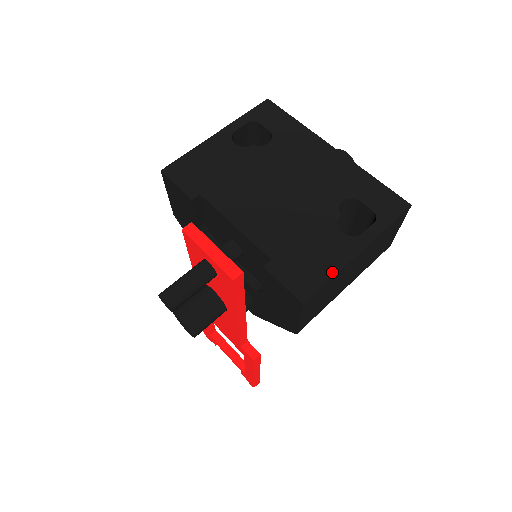
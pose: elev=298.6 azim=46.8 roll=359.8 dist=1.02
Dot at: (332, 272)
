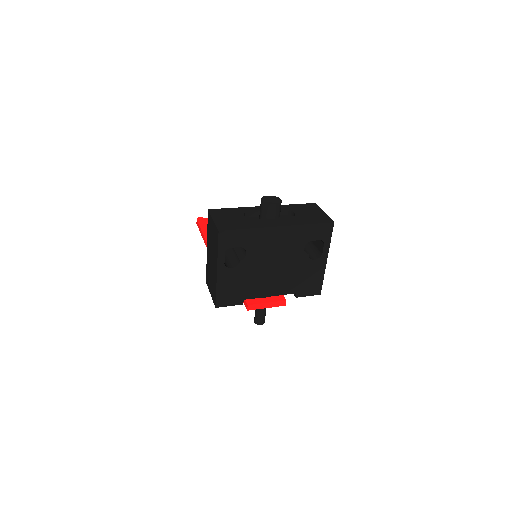
Dot at: (322, 277)
